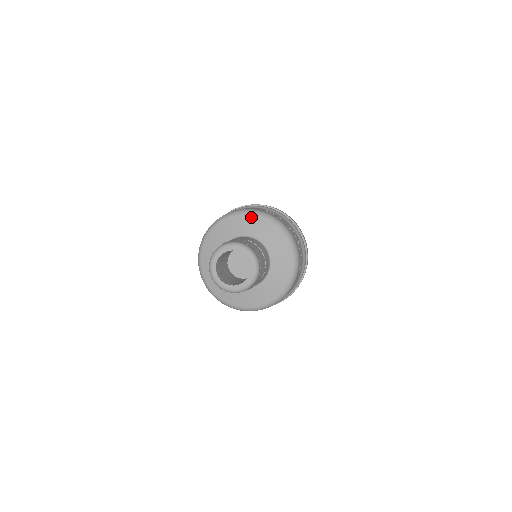
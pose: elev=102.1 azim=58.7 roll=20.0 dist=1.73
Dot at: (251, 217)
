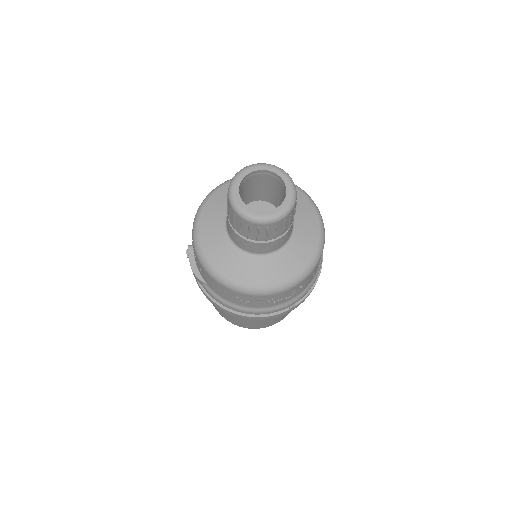
Dot at: occluded
